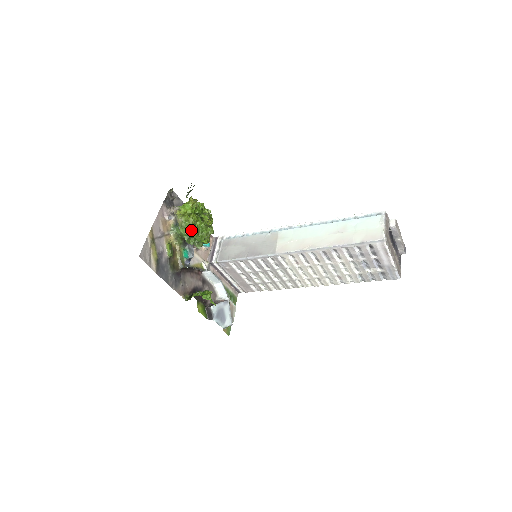
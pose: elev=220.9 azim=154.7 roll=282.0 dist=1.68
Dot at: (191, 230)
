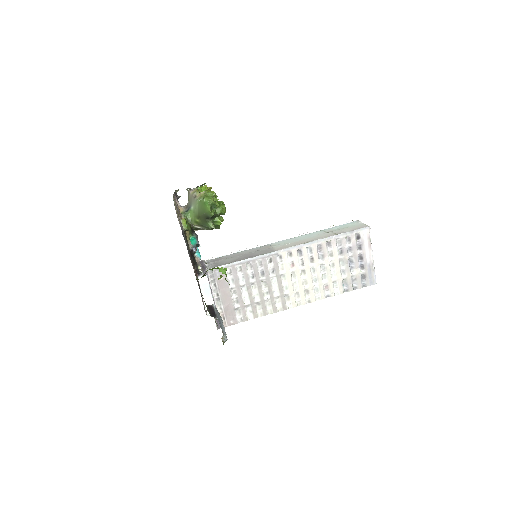
Dot at: (214, 200)
